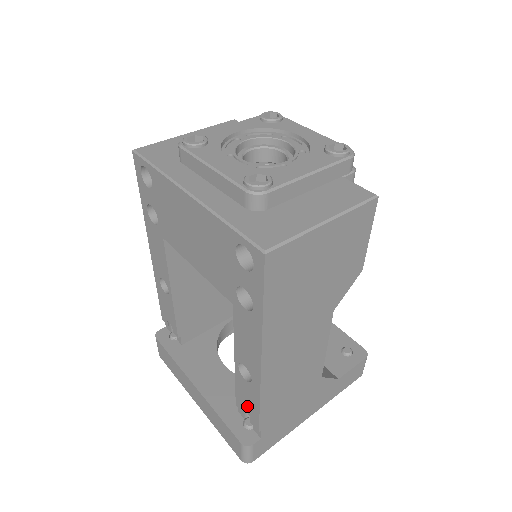
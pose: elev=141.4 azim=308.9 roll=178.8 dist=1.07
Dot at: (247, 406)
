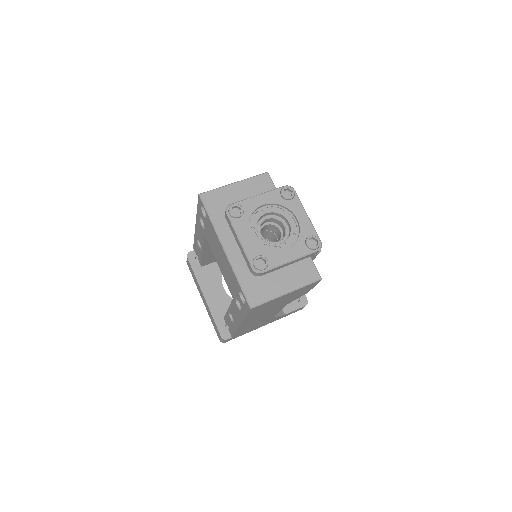
Dot at: (229, 325)
